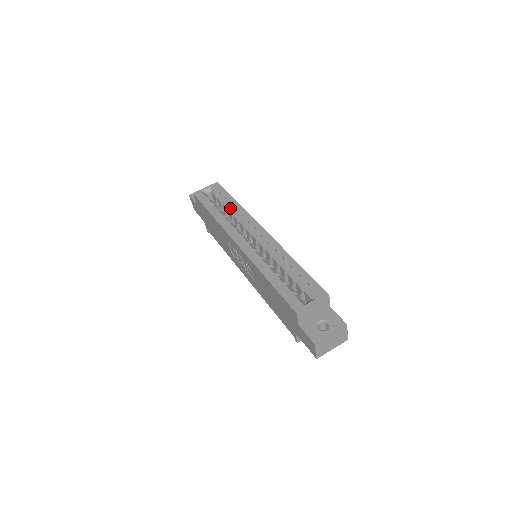
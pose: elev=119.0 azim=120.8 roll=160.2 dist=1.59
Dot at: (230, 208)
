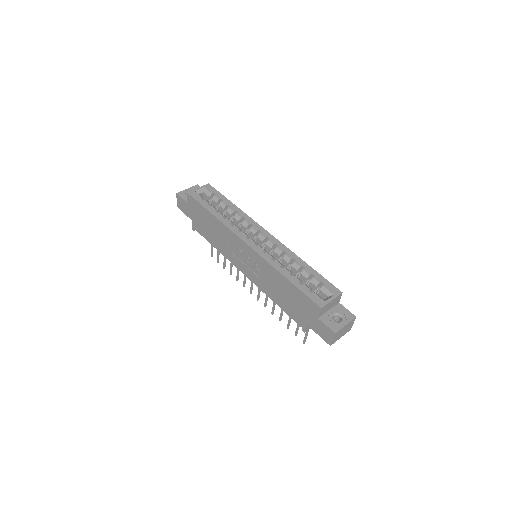
Dot at: (229, 210)
